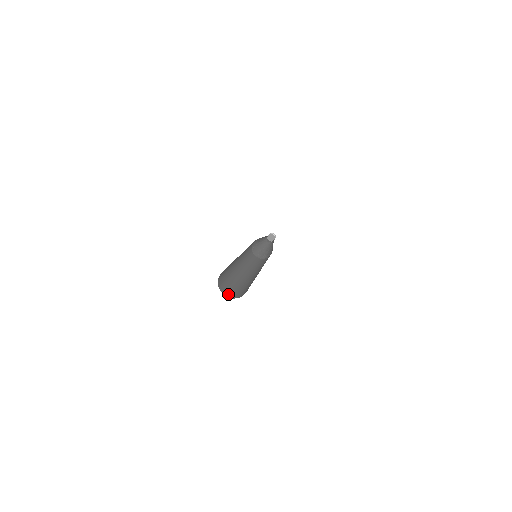
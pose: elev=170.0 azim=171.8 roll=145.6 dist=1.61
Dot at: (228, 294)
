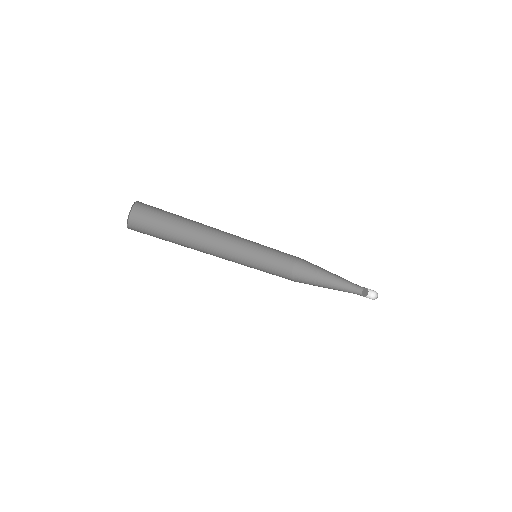
Dot at: (135, 226)
